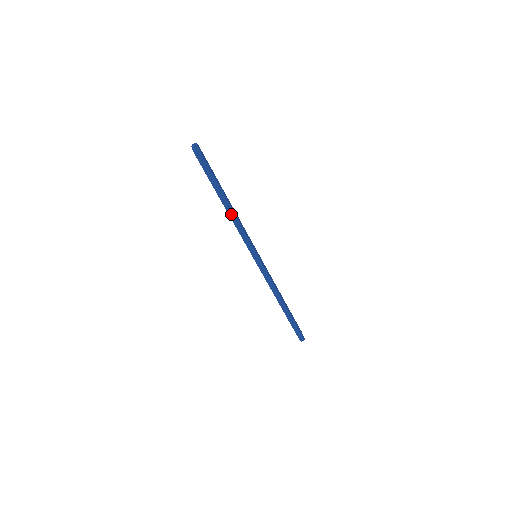
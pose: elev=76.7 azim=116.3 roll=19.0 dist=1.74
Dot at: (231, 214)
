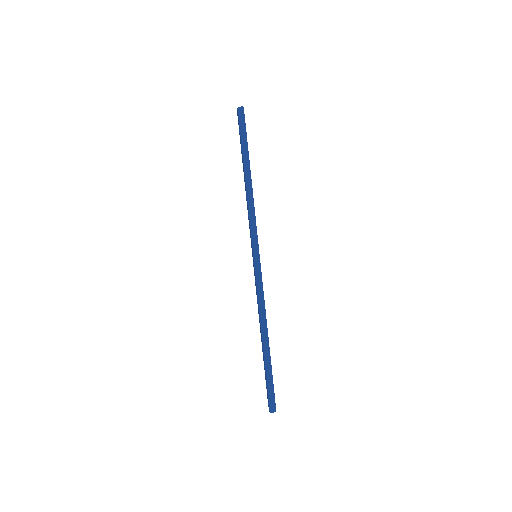
Dot at: (249, 187)
